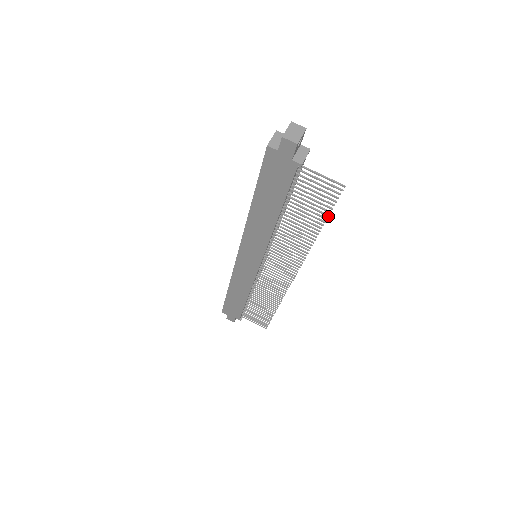
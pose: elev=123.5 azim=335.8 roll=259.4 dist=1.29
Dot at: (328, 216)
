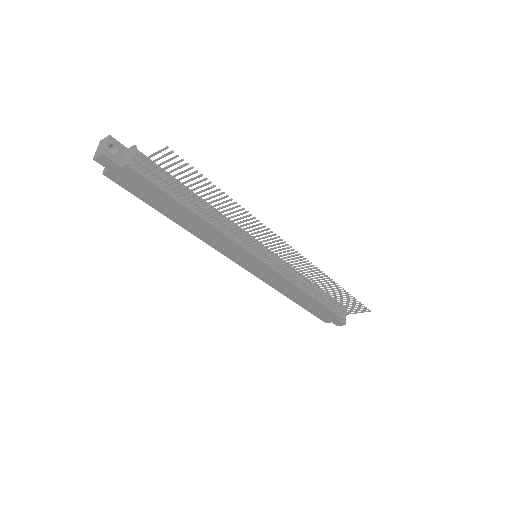
Dot at: (206, 179)
